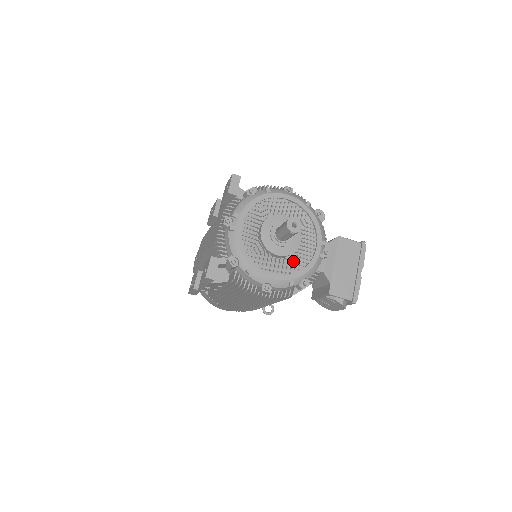
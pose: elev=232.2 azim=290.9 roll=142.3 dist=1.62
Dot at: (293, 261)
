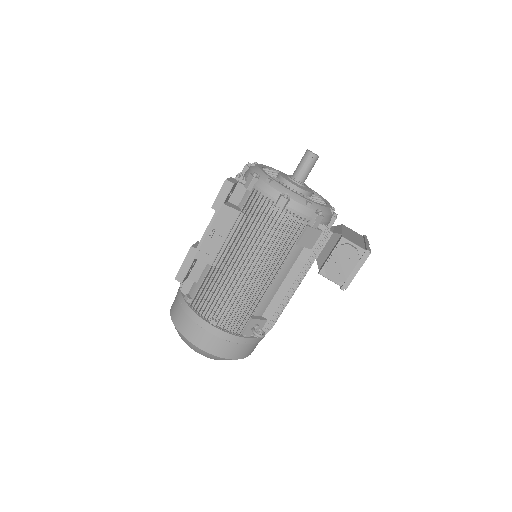
Dot at: occluded
